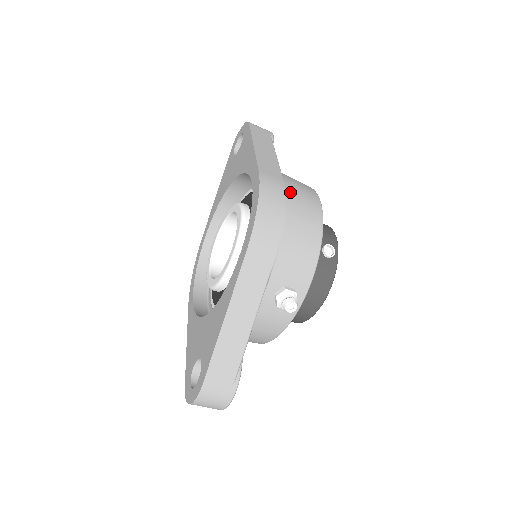
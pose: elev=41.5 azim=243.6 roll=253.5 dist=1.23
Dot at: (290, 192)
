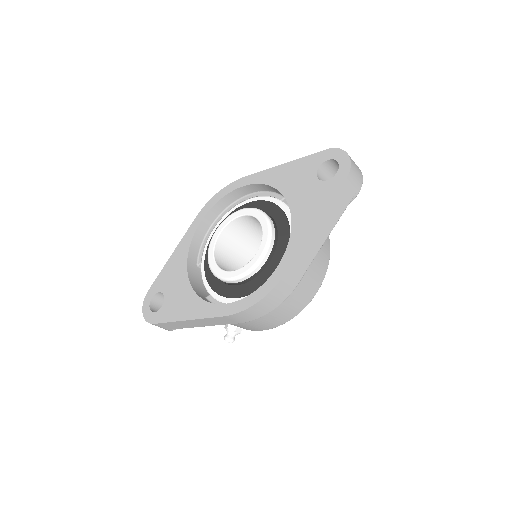
Dot at: (293, 294)
